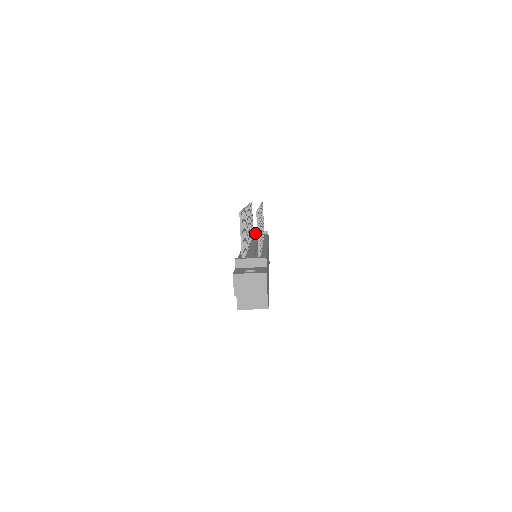
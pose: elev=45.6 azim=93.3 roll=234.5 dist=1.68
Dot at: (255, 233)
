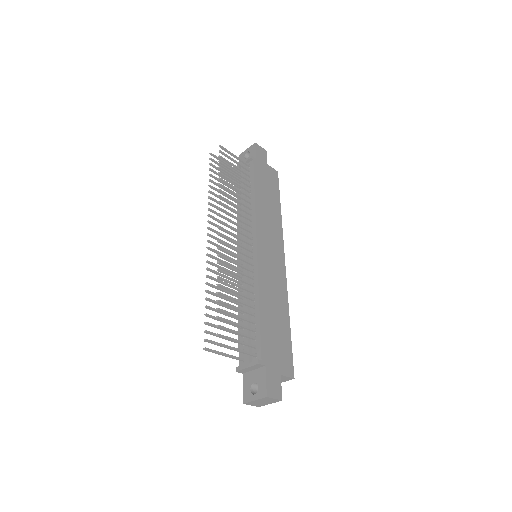
Dot at: (241, 167)
